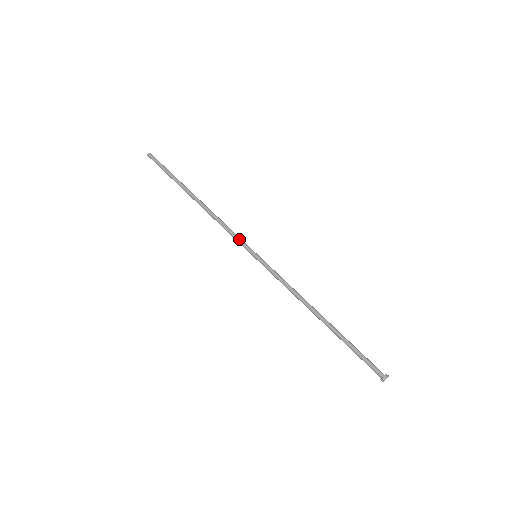
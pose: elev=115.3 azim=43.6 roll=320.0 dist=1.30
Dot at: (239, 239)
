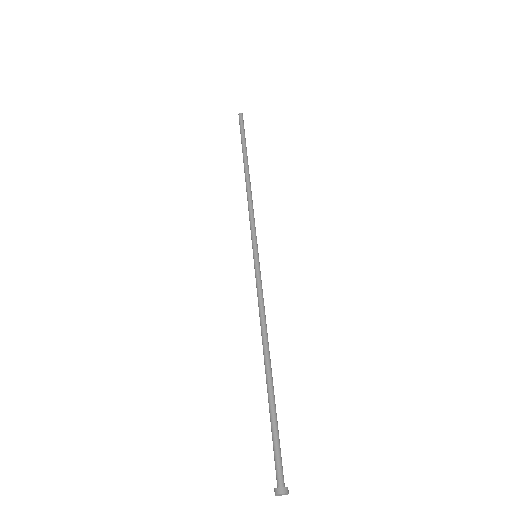
Dot at: occluded
